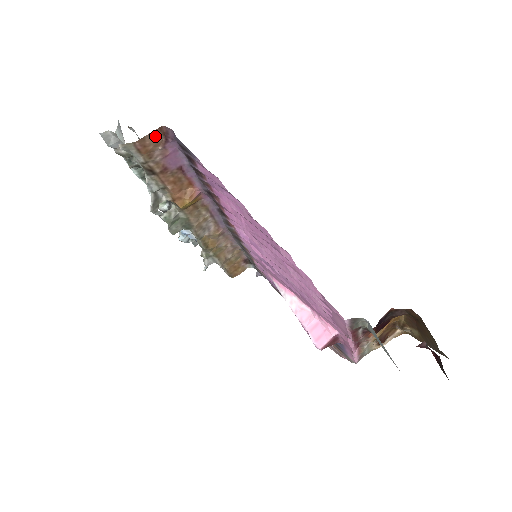
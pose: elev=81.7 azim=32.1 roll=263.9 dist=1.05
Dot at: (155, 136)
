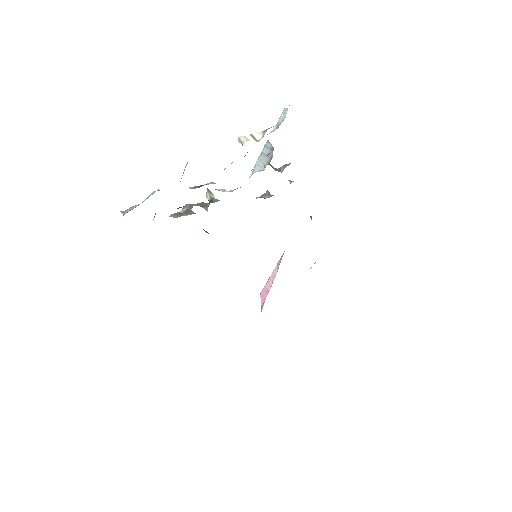
Dot at: occluded
